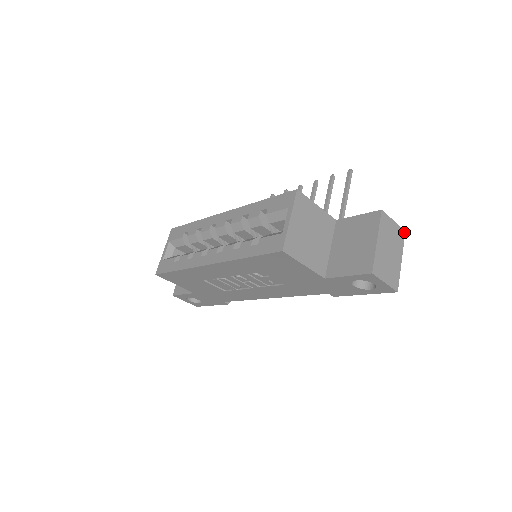
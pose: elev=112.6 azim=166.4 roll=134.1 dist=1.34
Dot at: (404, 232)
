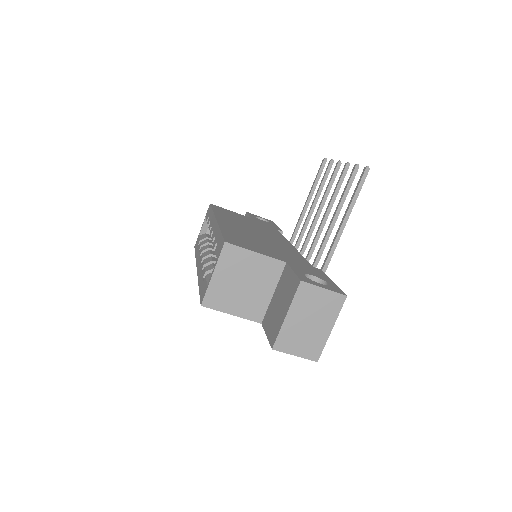
Dot at: (344, 297)
